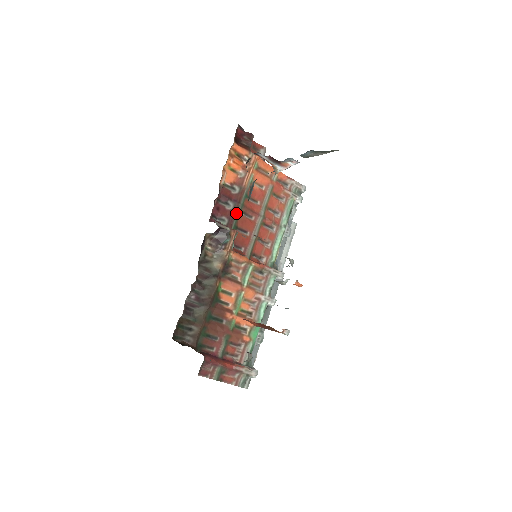
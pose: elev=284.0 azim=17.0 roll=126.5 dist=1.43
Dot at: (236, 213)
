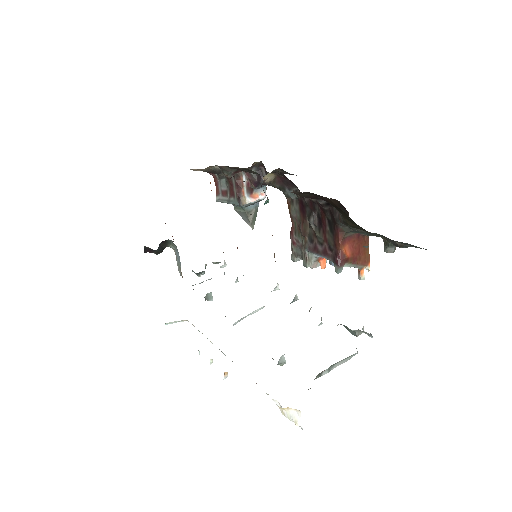
Dot at: occluded
